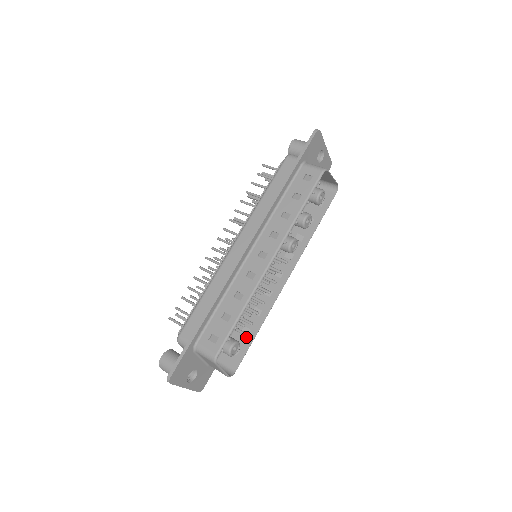
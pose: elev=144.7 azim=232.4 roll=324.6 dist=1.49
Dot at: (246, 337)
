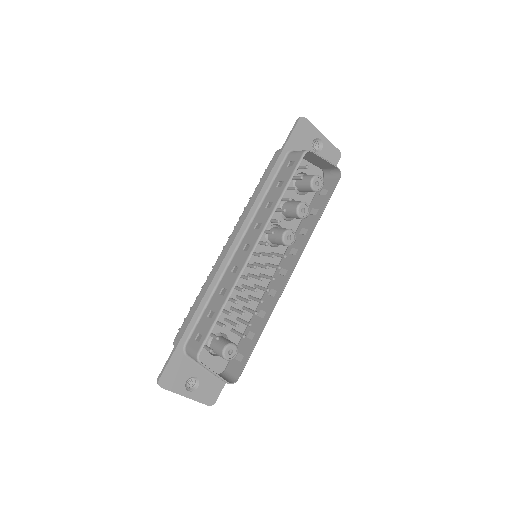
Dot at: (250, 342)
